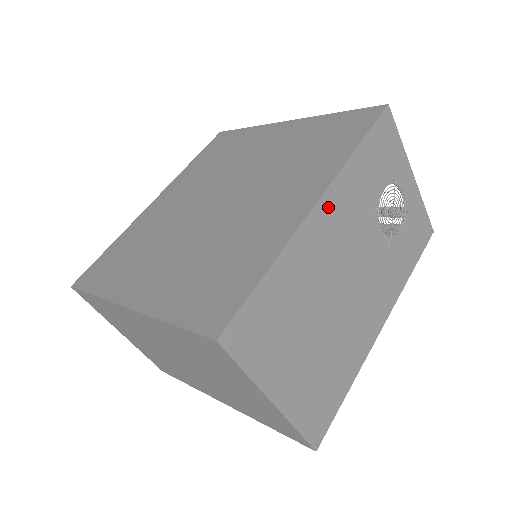
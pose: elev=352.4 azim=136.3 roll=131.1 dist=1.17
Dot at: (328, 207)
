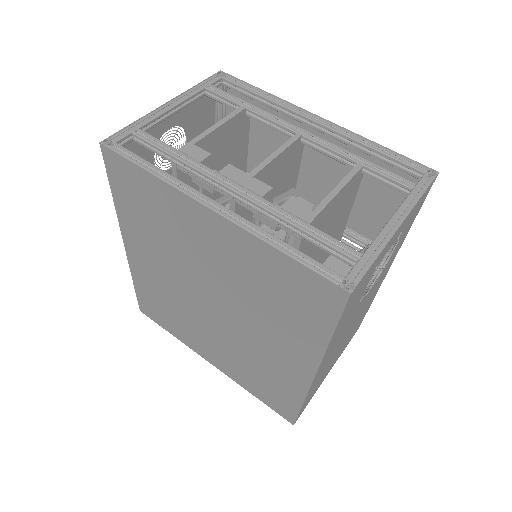
Dot at: (323, 362)
